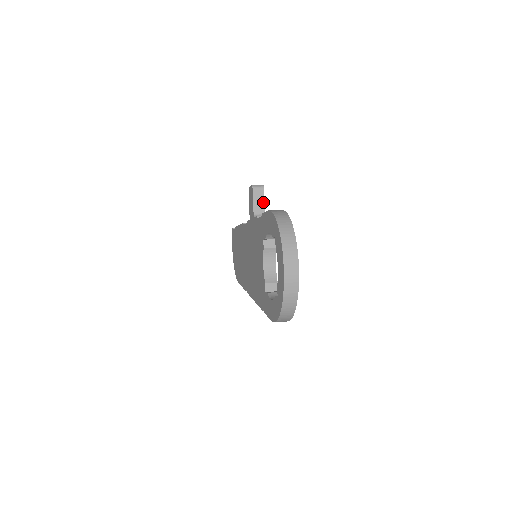
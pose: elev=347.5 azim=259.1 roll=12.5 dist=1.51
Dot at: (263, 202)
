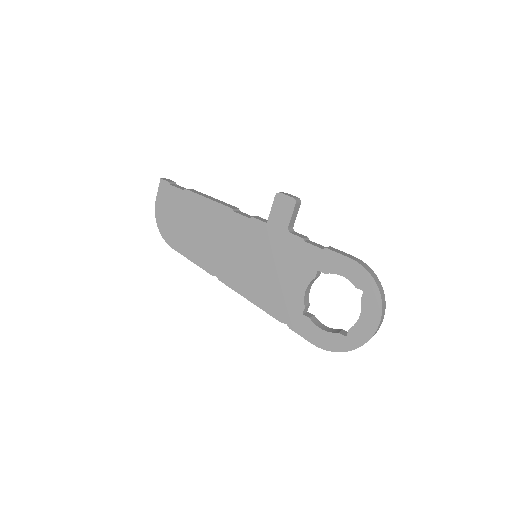
Dot at: (296, 216)
